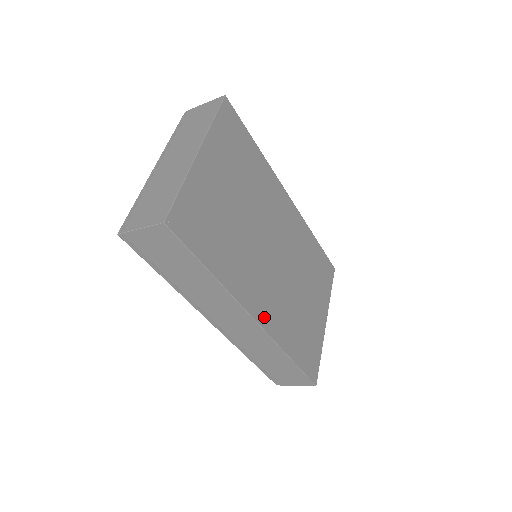
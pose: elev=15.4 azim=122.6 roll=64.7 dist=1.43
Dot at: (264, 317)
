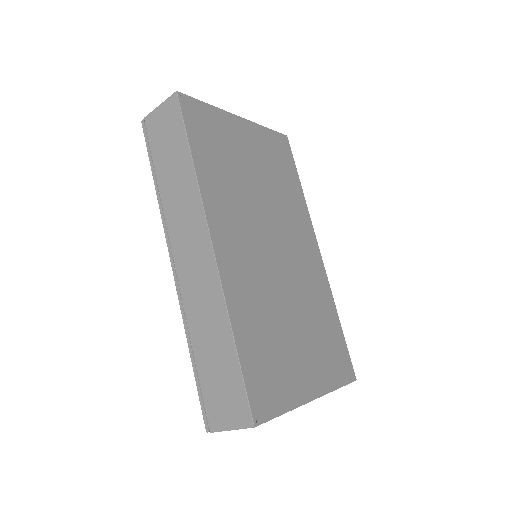
Dot at: (225, 258)
